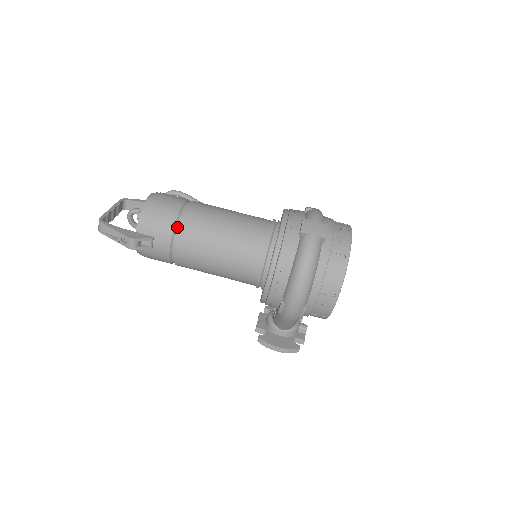
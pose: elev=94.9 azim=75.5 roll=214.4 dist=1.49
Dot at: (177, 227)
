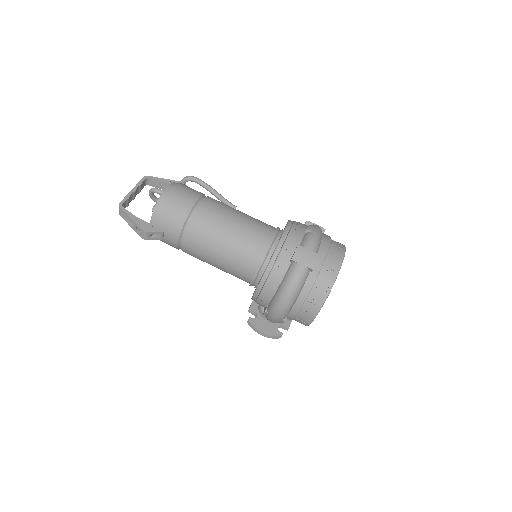
Dot at: (186, 226)
